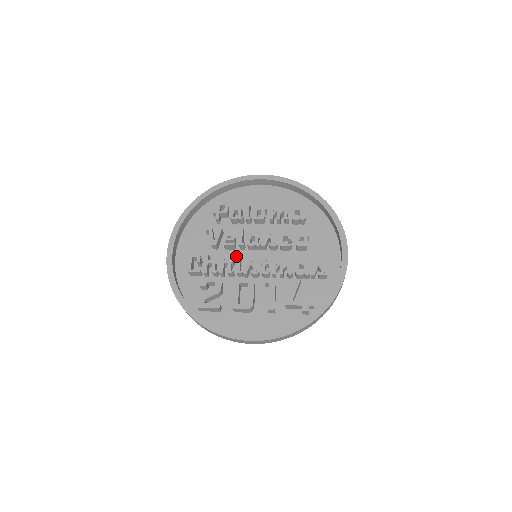
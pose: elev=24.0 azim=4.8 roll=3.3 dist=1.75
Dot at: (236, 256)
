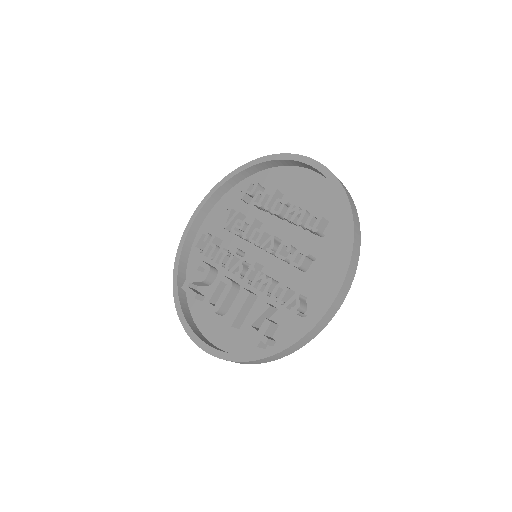
Dot at: (242, 248)
